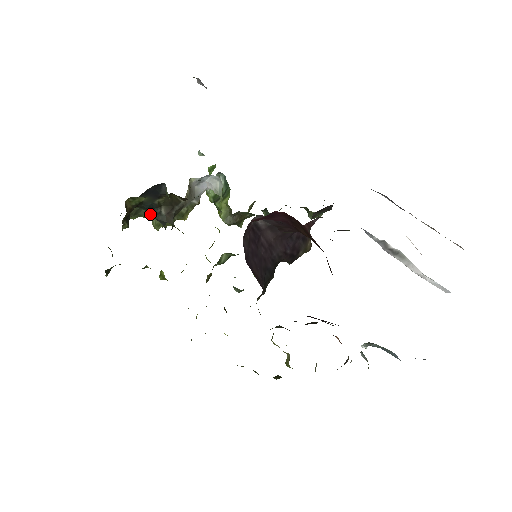
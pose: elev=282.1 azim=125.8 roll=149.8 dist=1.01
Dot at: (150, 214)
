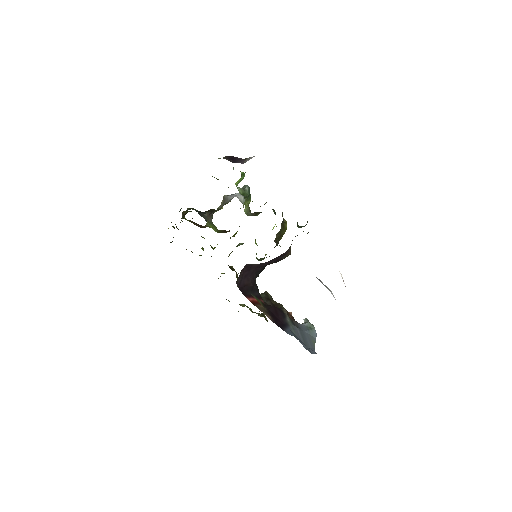
Dot at: occluded
